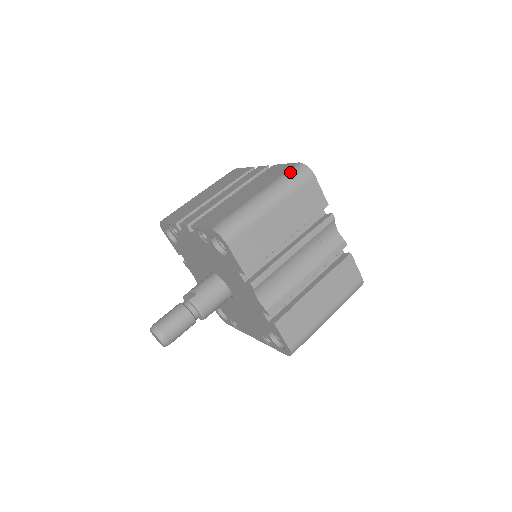
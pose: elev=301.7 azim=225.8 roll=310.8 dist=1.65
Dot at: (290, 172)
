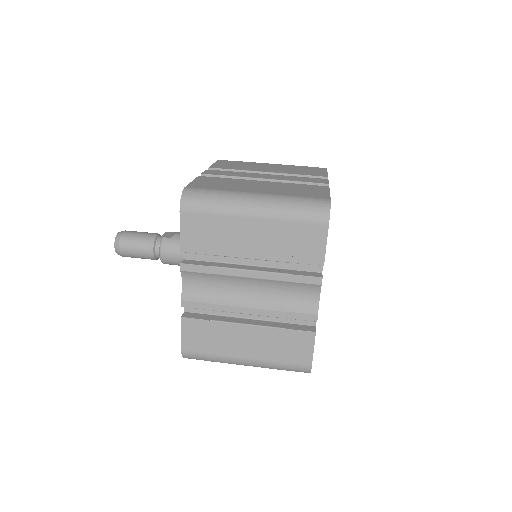
Dot at: (308, 200)
